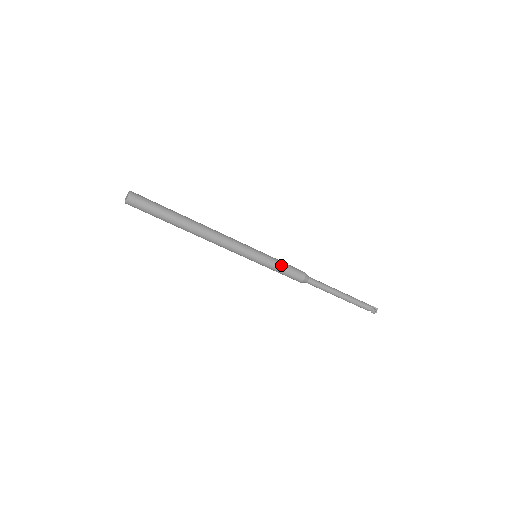
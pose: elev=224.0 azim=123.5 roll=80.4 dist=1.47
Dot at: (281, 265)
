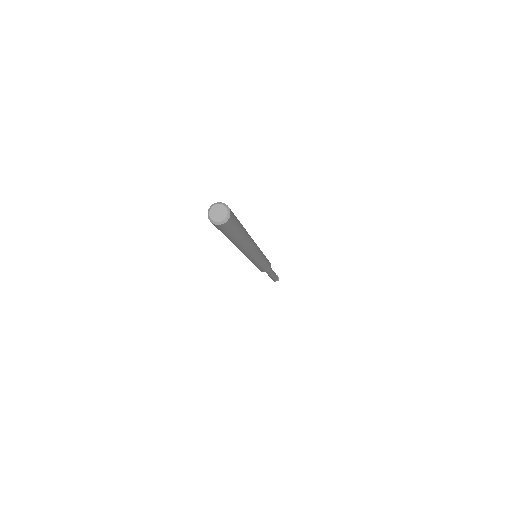
Dot at: (261, 268)
